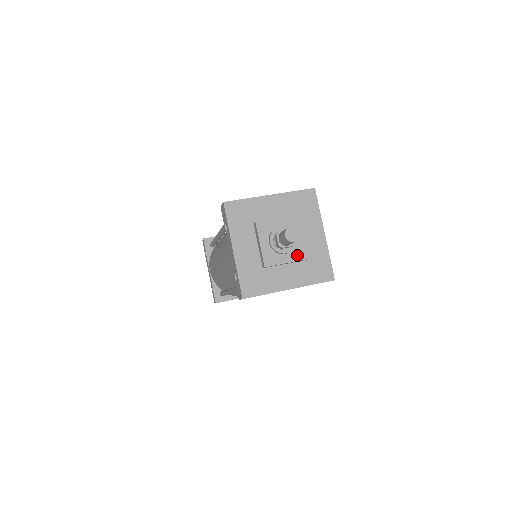
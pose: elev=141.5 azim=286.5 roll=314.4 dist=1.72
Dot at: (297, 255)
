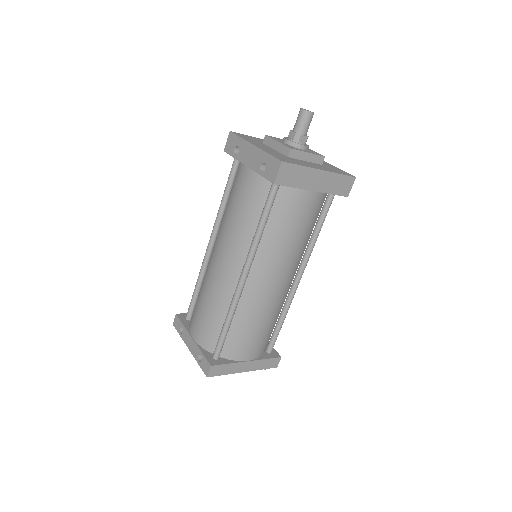
Dot at: (313, 153)
